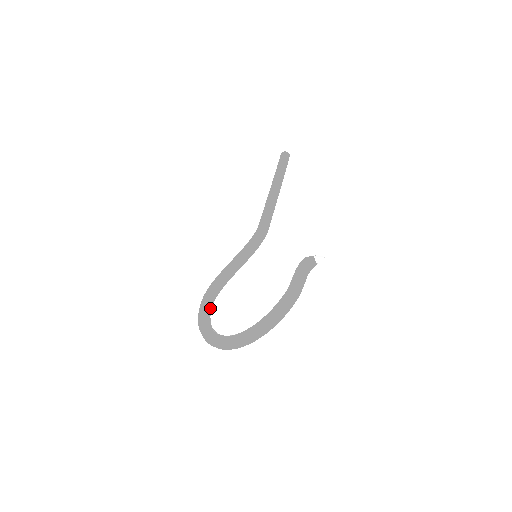
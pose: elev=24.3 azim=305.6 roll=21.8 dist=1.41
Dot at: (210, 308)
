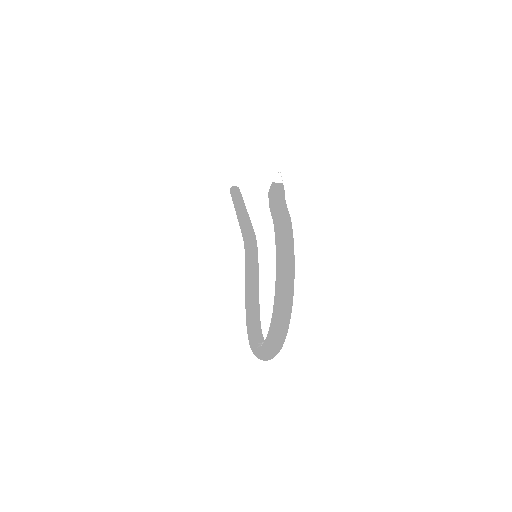
Dot at: (259, 336)
